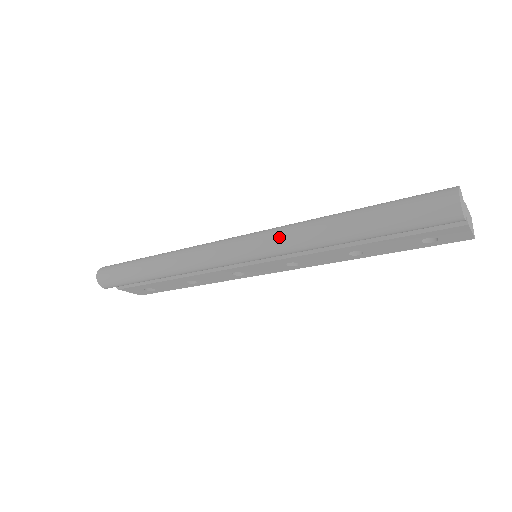
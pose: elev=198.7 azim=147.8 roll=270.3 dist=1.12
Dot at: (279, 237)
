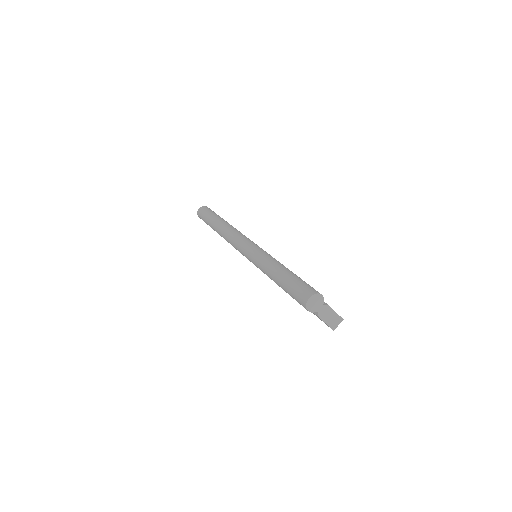
Dot at: (254, 254)
